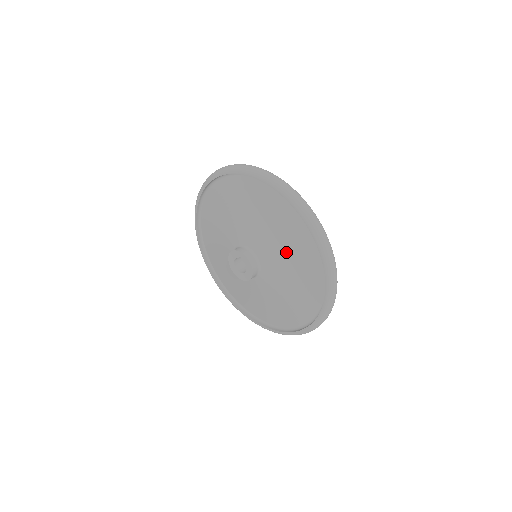
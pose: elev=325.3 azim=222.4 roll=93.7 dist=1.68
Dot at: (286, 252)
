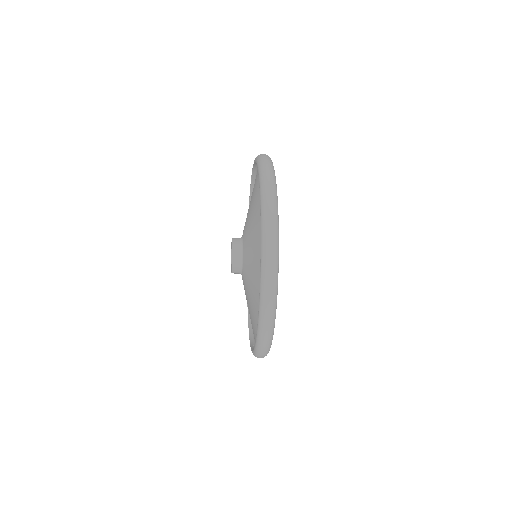
Dot at: (253, 254)
